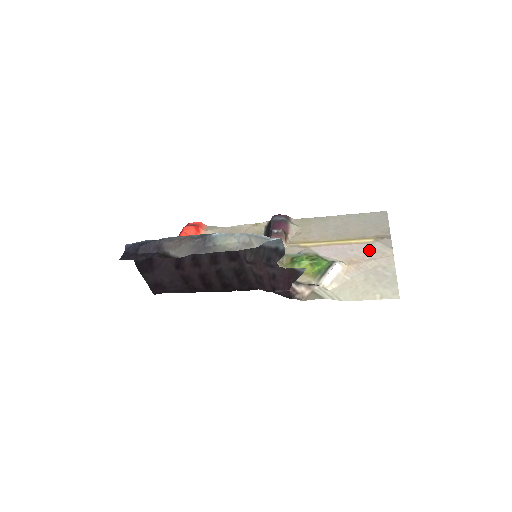
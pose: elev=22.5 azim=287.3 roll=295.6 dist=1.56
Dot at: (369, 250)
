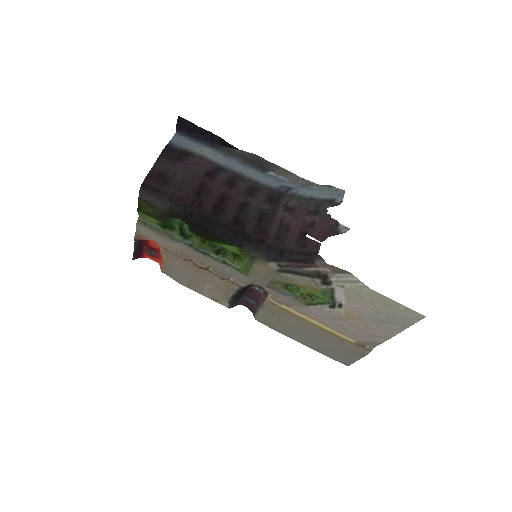
Dot at: (359, 332)
